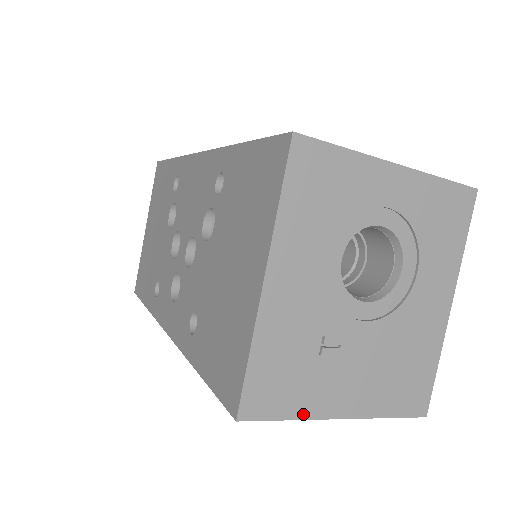
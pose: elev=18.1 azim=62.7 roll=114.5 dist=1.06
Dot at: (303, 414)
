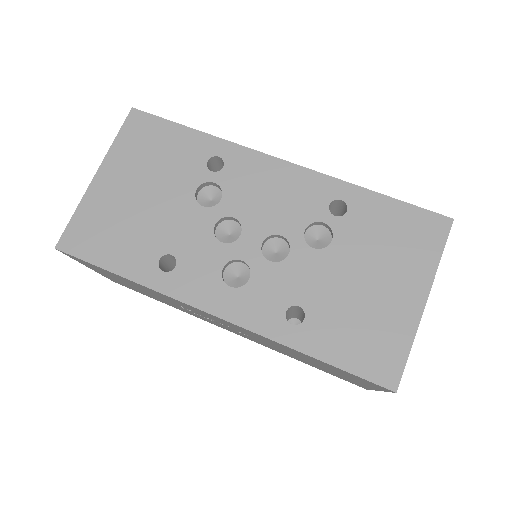
Dot at: occluded
